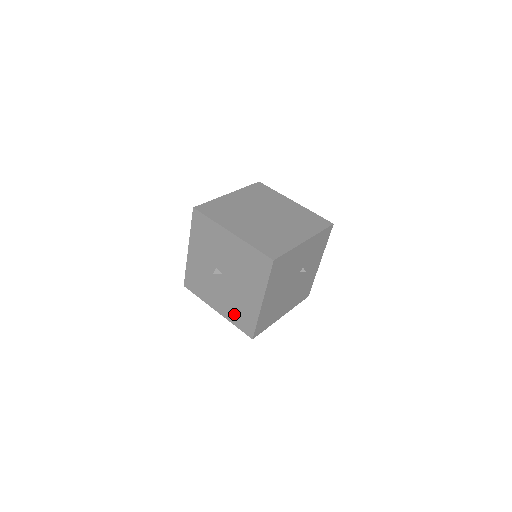
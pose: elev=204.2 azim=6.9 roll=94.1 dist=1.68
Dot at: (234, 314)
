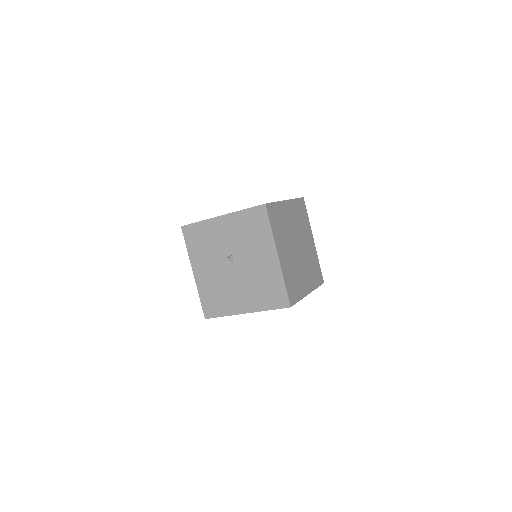
Dot at: (209, 292)
